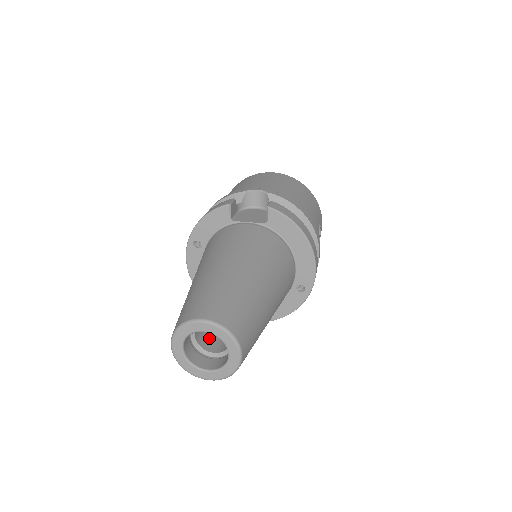
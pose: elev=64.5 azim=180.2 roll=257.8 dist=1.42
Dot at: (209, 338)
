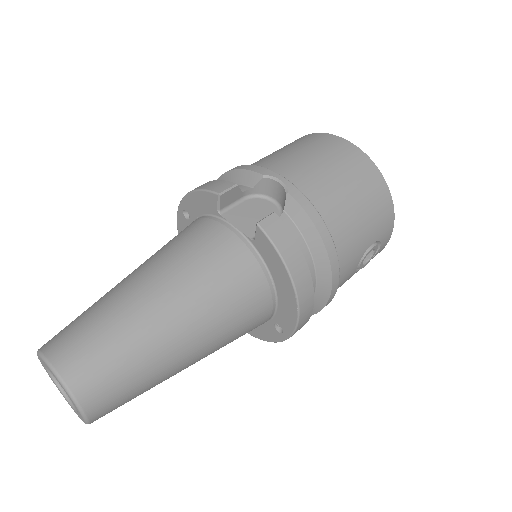
Dot at: occluded
